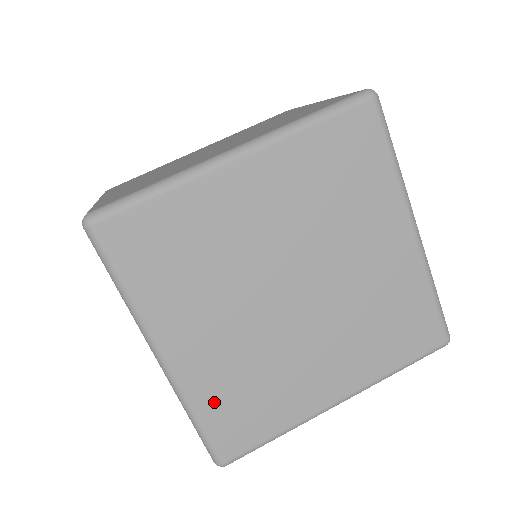
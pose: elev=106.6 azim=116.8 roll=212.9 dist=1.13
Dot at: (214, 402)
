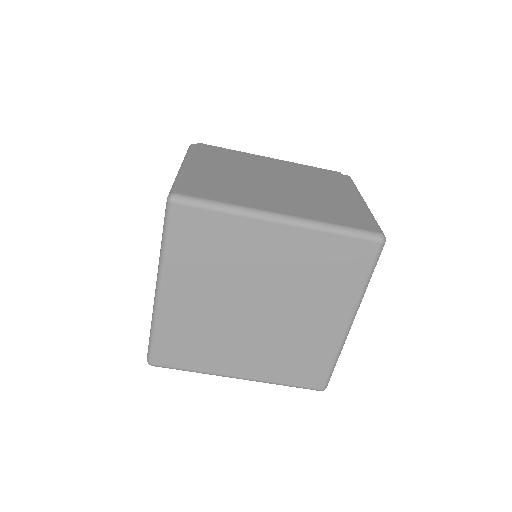
Dot at: (170, 332)
